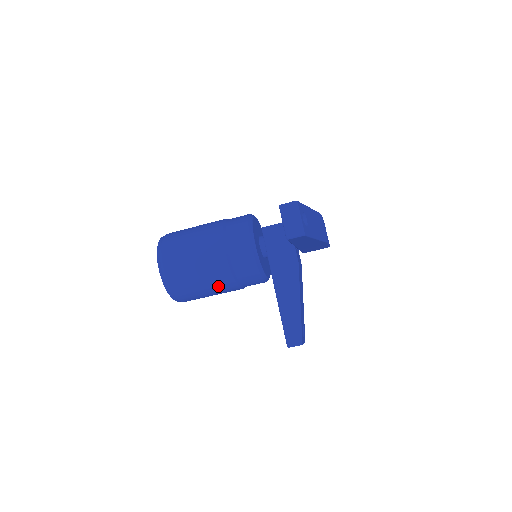
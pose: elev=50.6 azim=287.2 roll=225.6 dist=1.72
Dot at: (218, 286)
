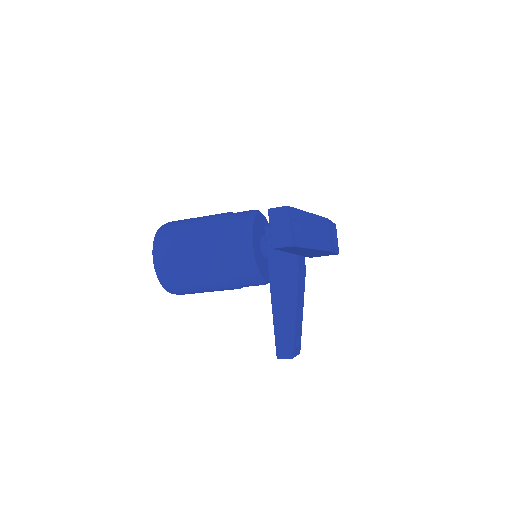
Dot at: (212, 284)
